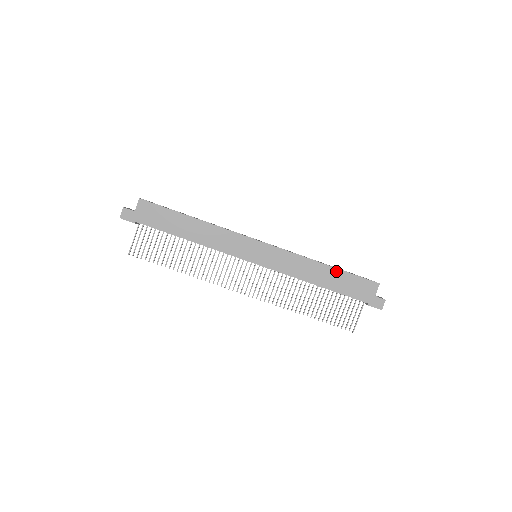
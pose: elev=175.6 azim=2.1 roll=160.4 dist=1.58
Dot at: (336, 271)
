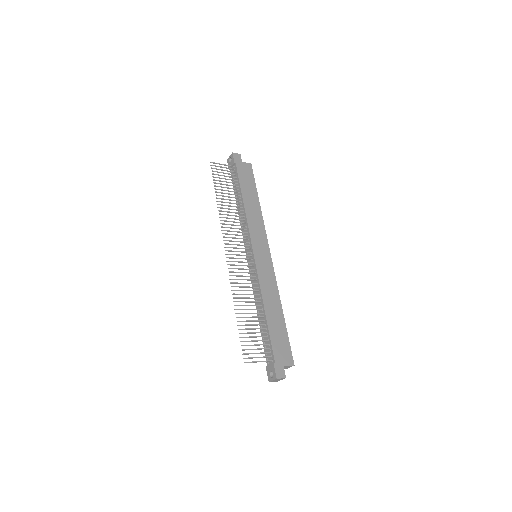
Dot at: (283, 322)
